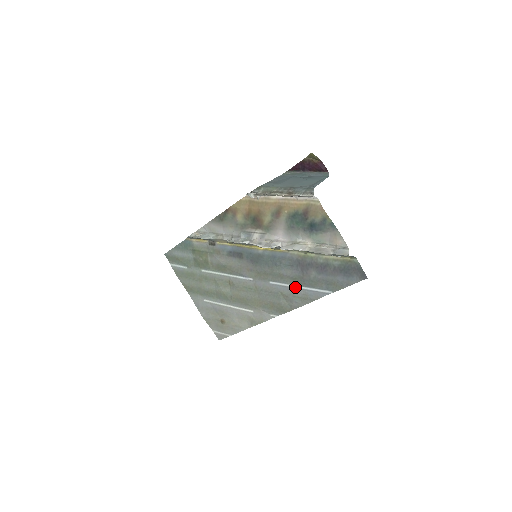
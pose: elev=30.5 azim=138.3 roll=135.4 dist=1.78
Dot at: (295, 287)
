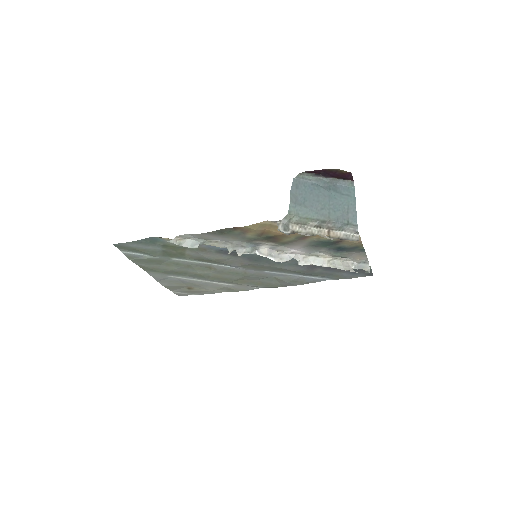
Dot at: (293, 275)
